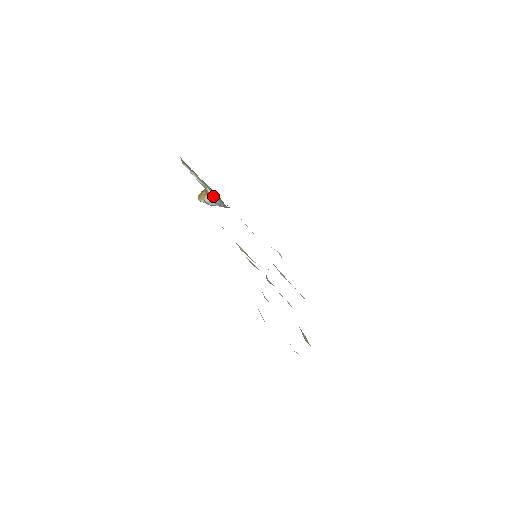
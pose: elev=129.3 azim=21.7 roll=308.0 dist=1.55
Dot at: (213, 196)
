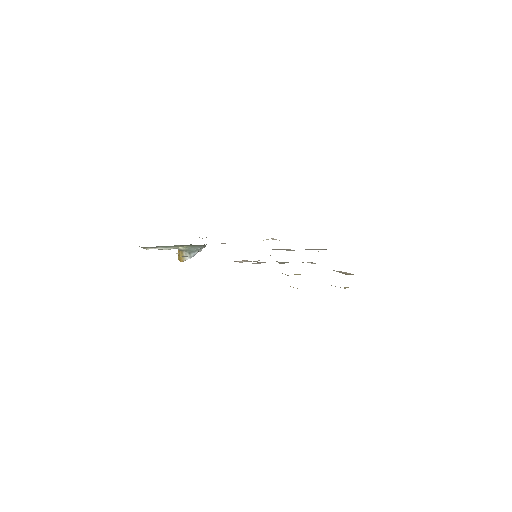
Dot at: (188, 249)
